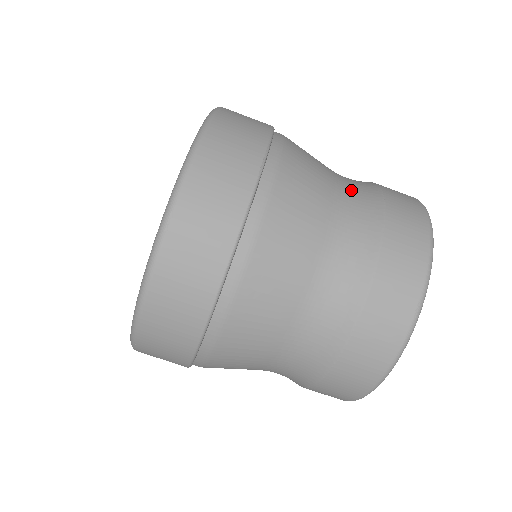
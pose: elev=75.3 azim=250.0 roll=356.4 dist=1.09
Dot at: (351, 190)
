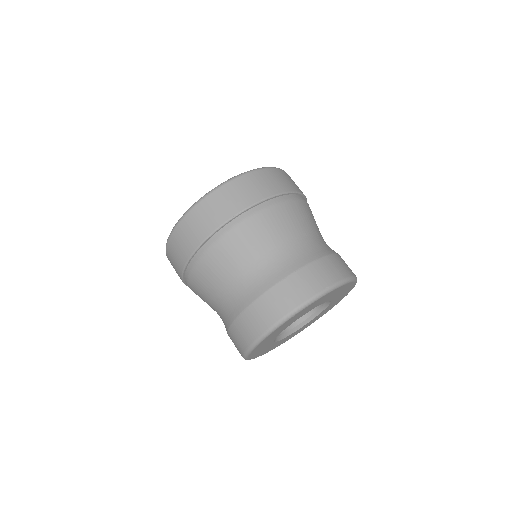
Dot at: (290, 252)
